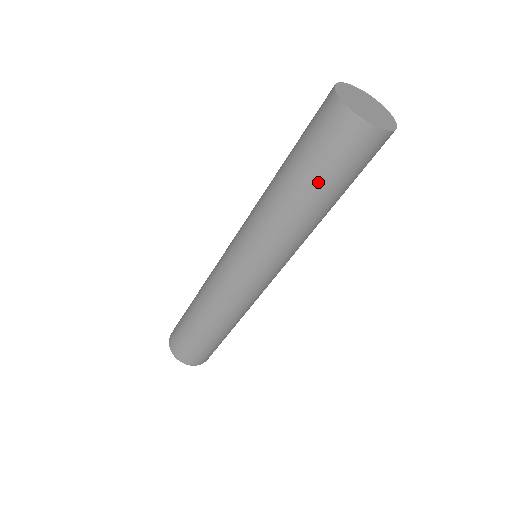
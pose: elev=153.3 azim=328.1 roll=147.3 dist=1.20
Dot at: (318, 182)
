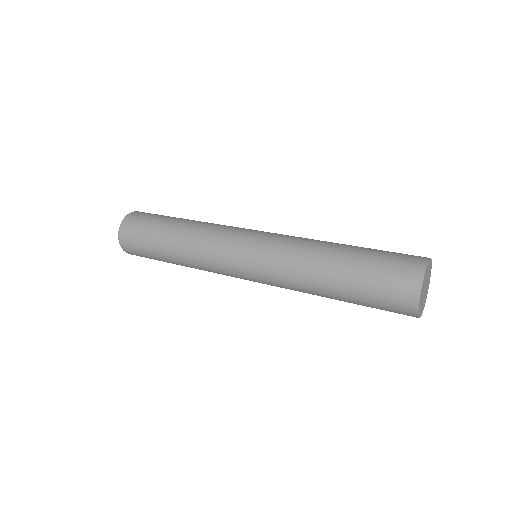
Dot at: (354, 301)
